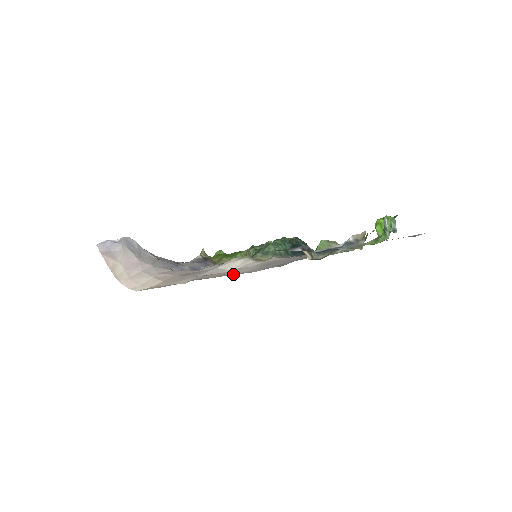
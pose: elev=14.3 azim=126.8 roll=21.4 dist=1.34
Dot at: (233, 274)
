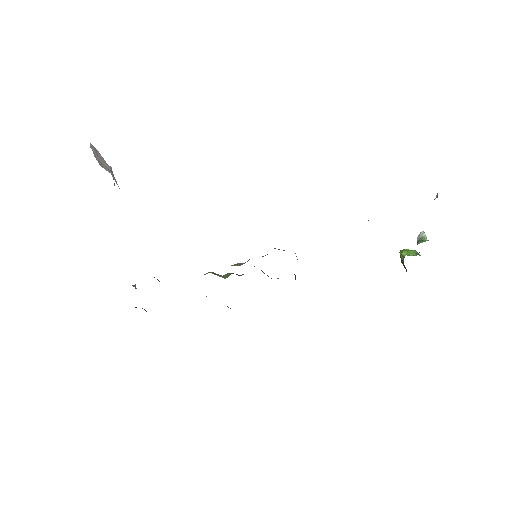
Dot at: occluded
